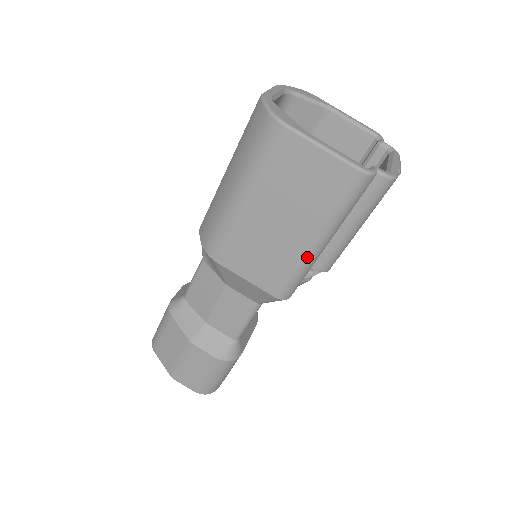
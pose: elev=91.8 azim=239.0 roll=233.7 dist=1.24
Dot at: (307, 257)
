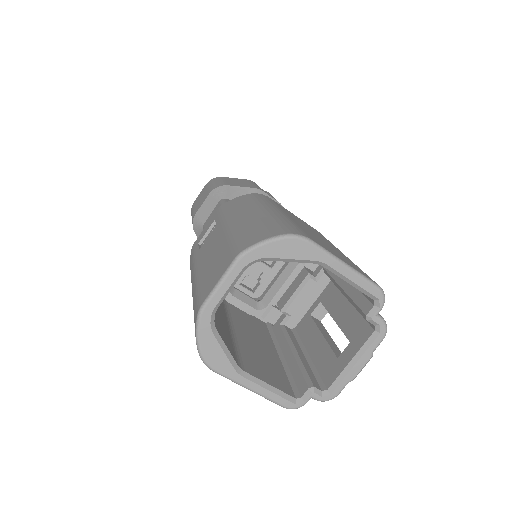
Dot at: occluded
